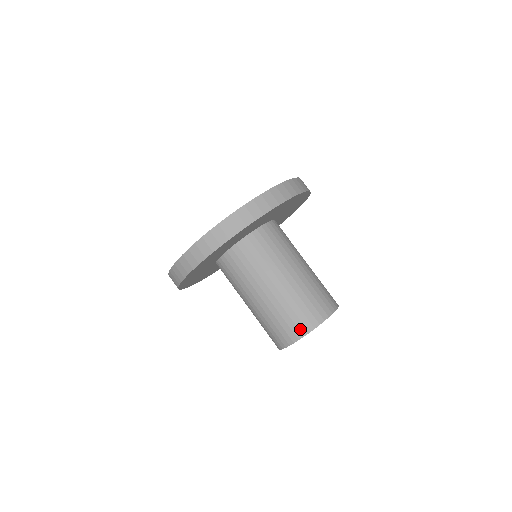
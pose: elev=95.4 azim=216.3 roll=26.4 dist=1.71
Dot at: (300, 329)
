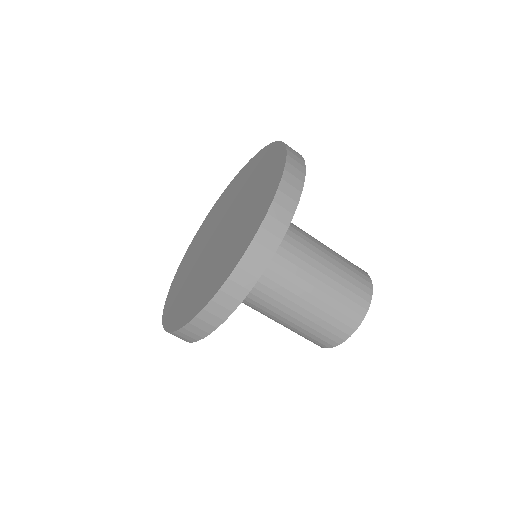
Dot at: (349, 325)
